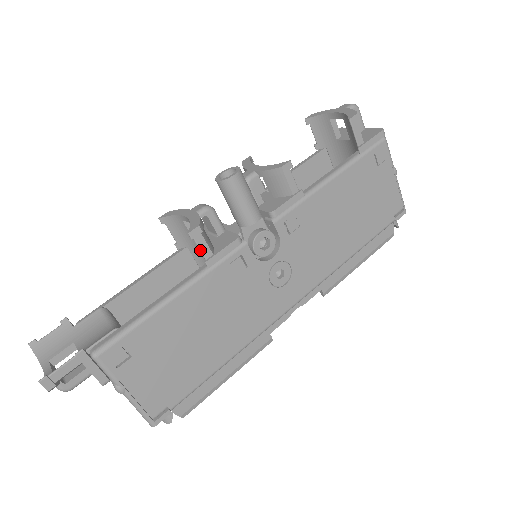
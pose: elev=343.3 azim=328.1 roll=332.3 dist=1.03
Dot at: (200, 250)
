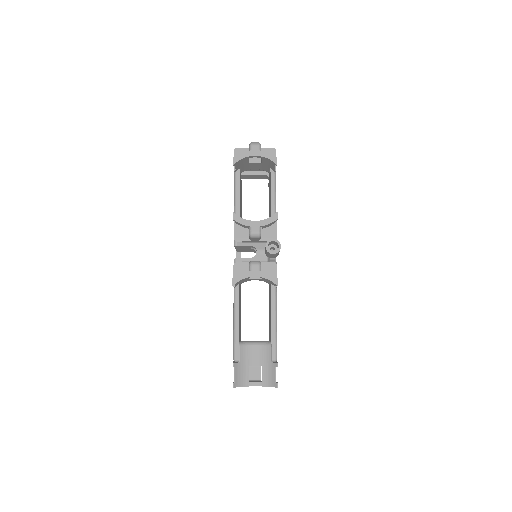
Dot at: occluded
